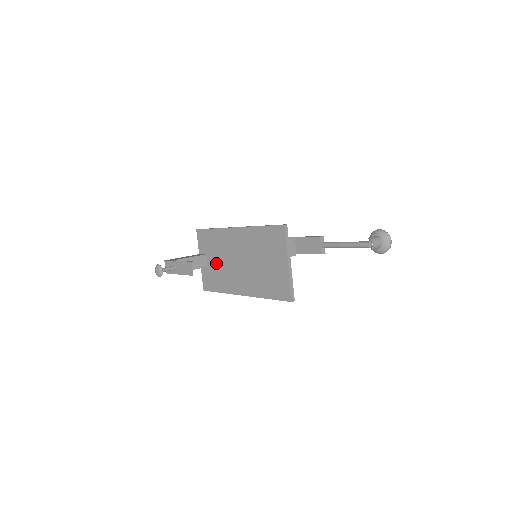
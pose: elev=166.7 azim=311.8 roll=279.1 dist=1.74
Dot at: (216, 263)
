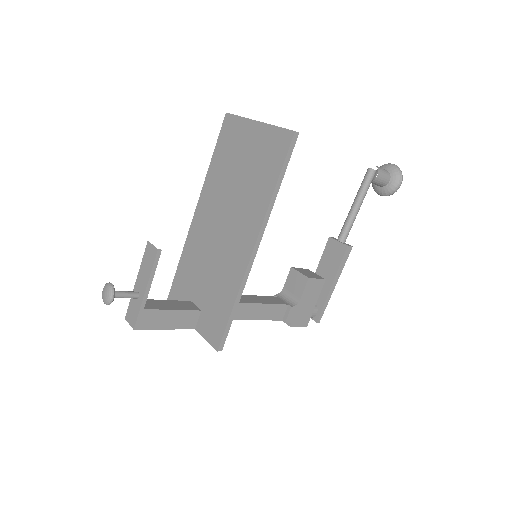
Dot at: (205, 284)
